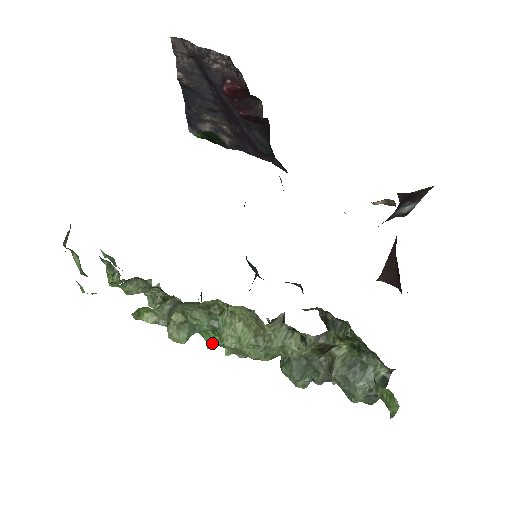
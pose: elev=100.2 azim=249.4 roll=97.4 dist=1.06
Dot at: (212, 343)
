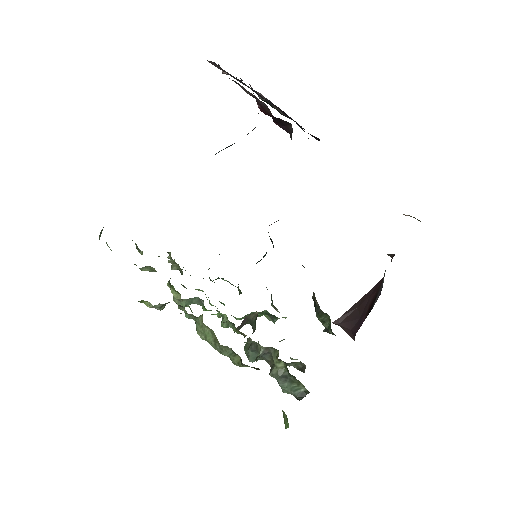
Dot at: (205, 310)
